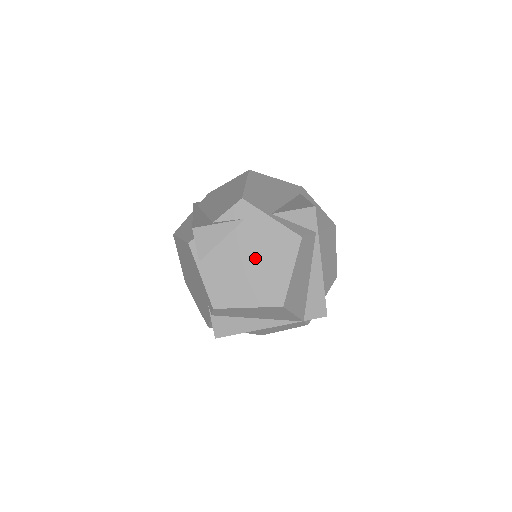
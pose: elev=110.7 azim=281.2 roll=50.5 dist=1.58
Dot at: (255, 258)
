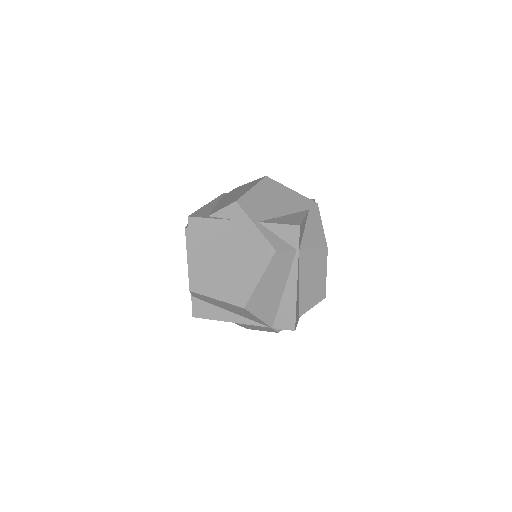
Dot at: (233, 258)
